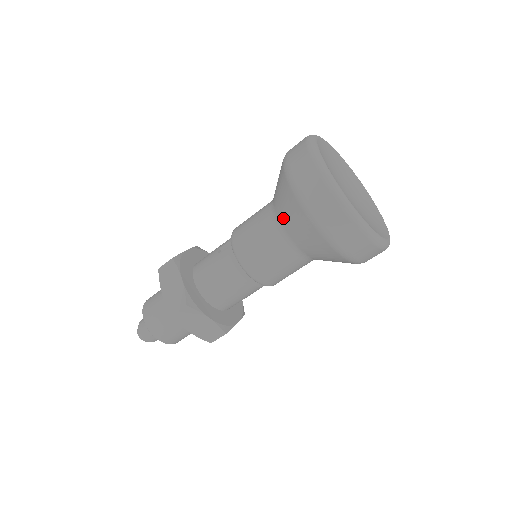
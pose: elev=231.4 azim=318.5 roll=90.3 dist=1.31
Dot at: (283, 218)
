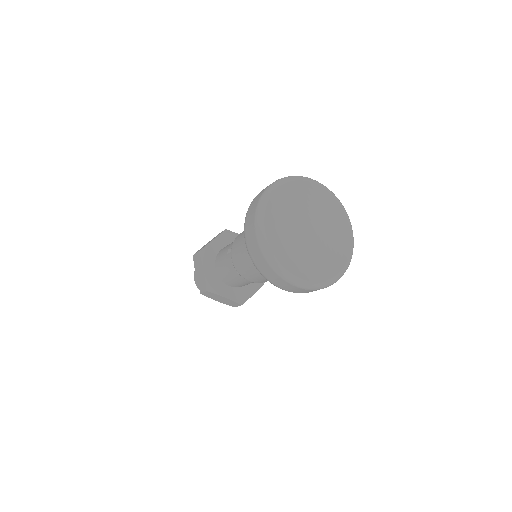
Dot at: occluded
